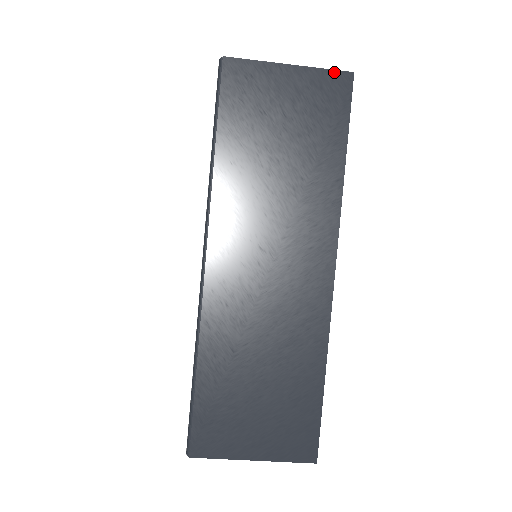
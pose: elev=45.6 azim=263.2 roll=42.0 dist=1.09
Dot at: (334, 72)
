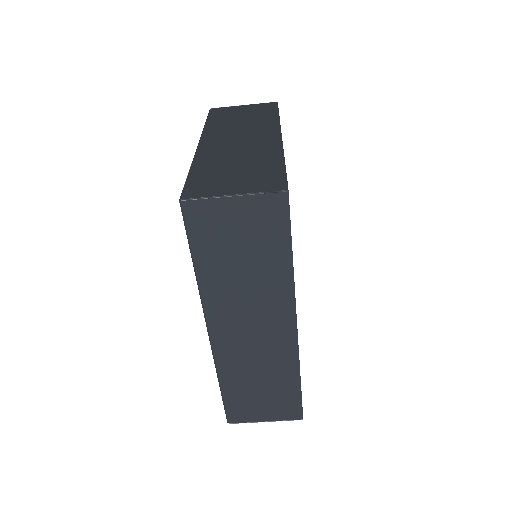
Dot at: (267, 103)
